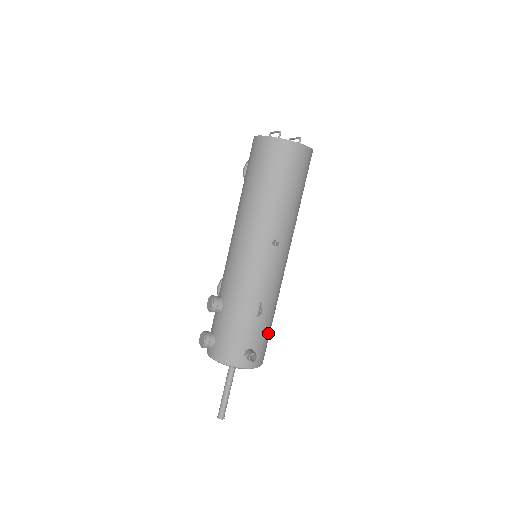
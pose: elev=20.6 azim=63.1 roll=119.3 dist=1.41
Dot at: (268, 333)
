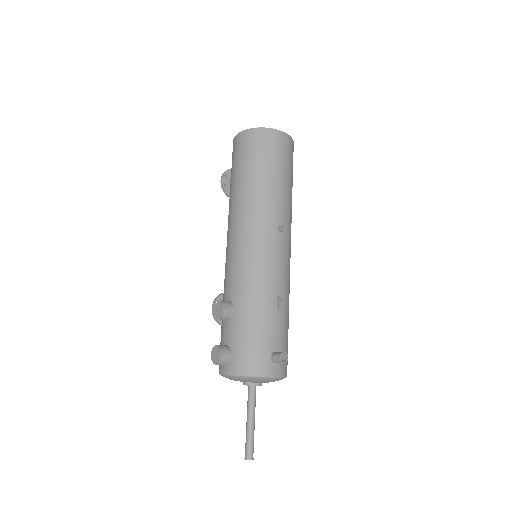
Dot at: occluded
